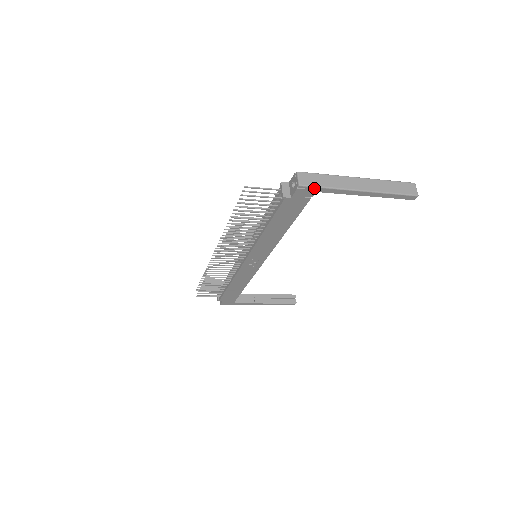
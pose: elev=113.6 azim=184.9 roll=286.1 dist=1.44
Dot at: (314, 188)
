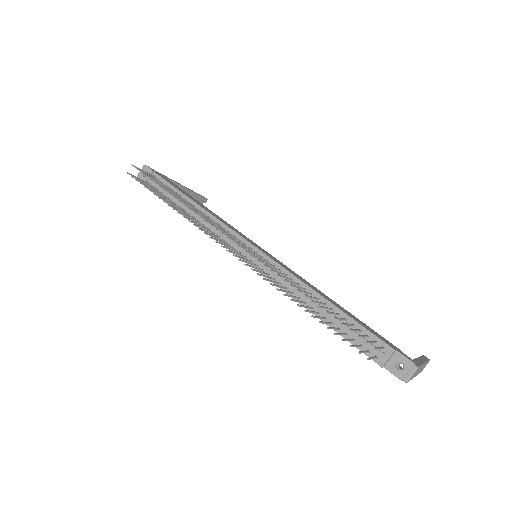
Dot at: occluded
